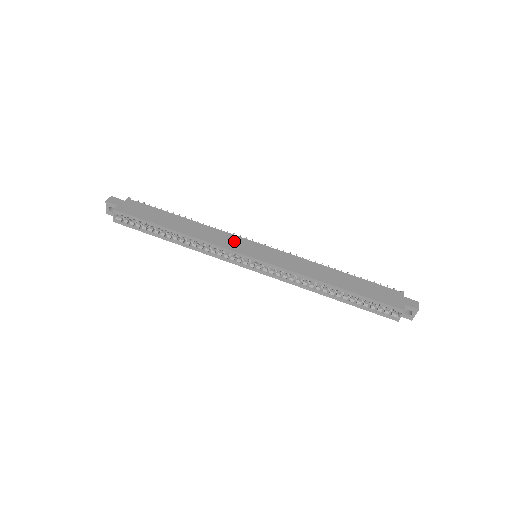
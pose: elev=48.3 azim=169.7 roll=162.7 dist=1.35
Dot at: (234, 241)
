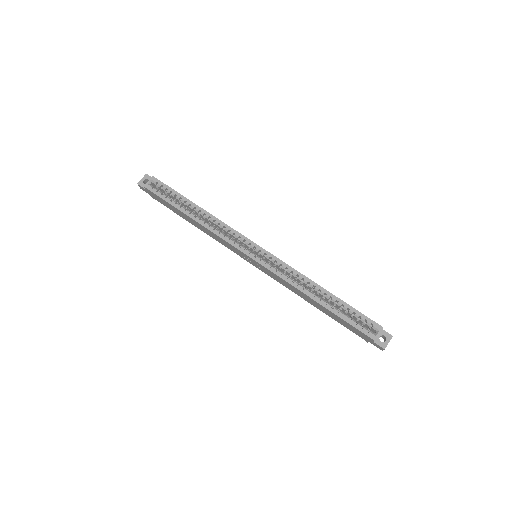
Dot at: occluded
